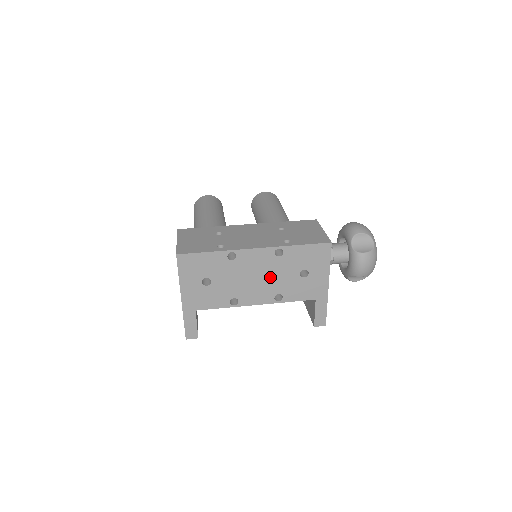
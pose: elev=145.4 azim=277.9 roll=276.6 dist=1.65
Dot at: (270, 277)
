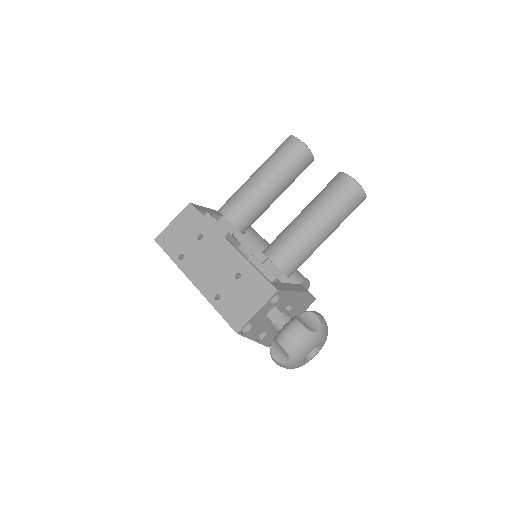
Dot at: occluded
